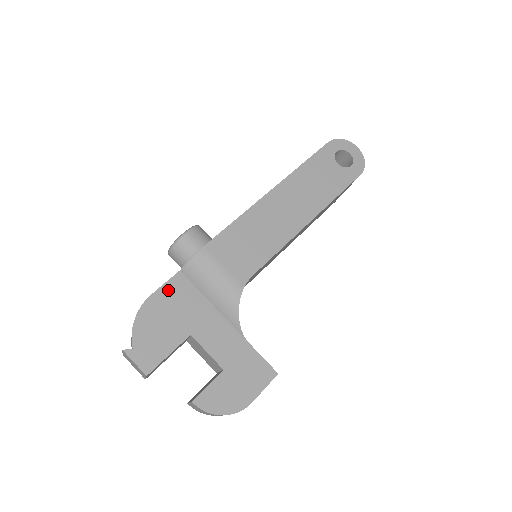
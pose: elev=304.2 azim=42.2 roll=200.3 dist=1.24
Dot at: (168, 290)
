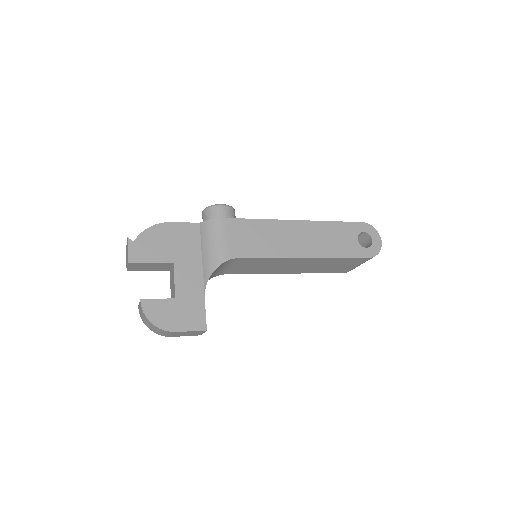
Dot at: (183, 228)
